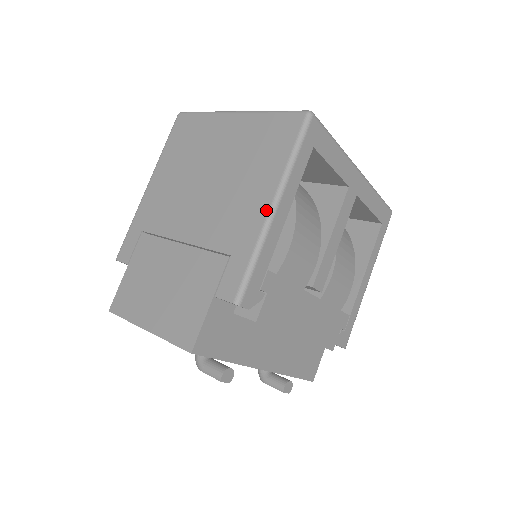
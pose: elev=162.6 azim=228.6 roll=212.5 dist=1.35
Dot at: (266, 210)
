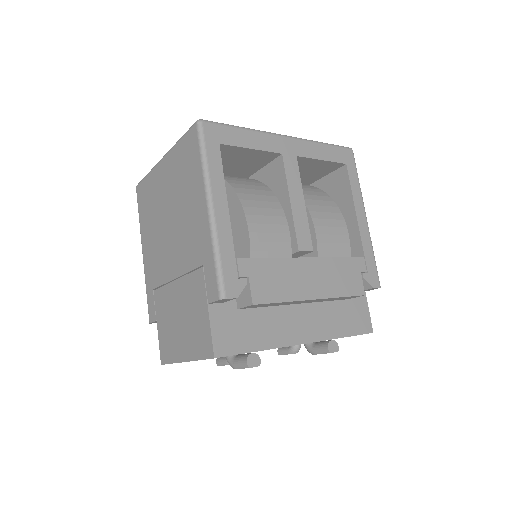
Dot at: (206, 214)
